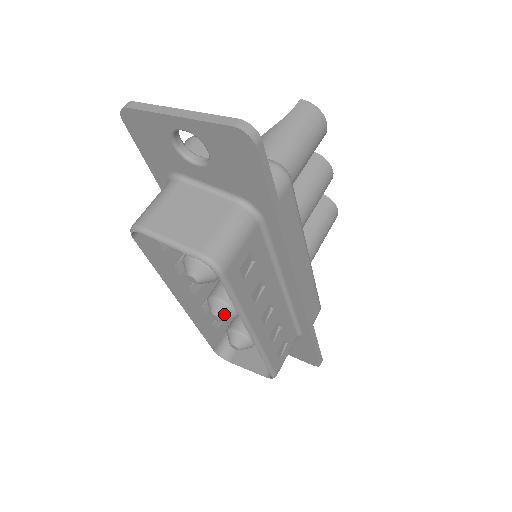
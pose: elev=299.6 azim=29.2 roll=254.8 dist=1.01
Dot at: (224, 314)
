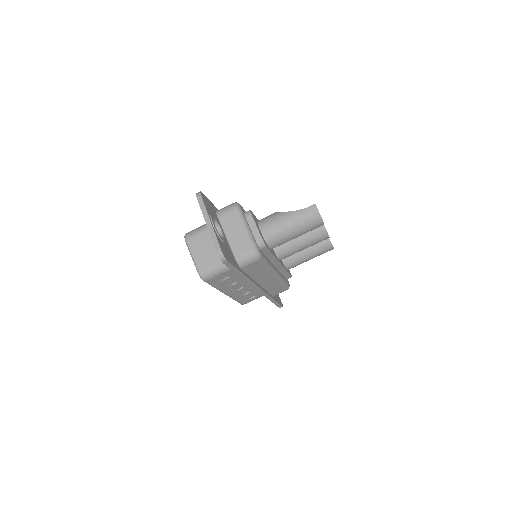
Dot at: occluded
